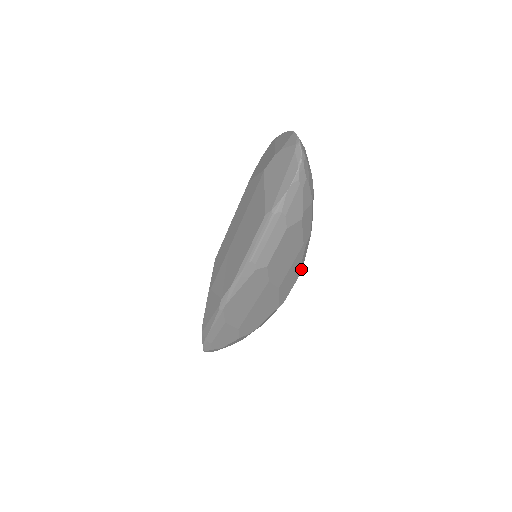
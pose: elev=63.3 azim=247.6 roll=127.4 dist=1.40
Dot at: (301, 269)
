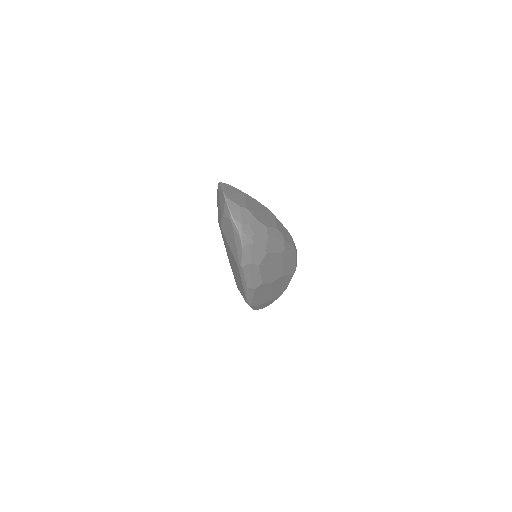
Dot at: (294, 250)
